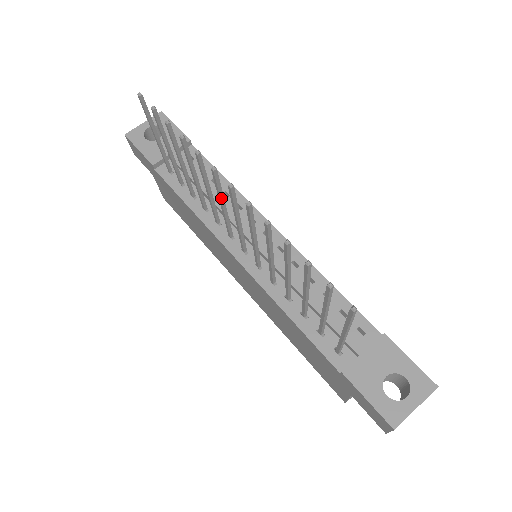
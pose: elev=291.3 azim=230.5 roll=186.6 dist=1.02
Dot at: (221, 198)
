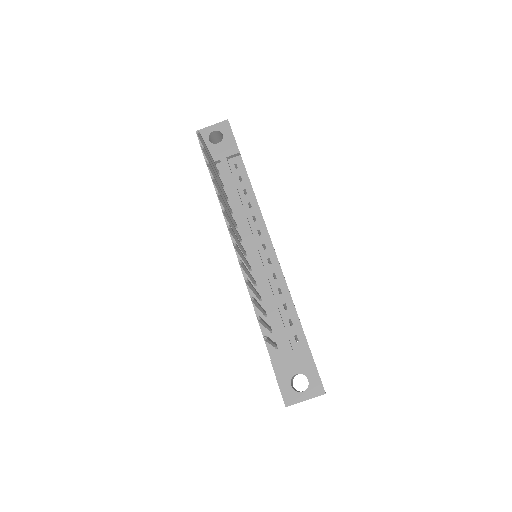
Dot at: (230, 223)
